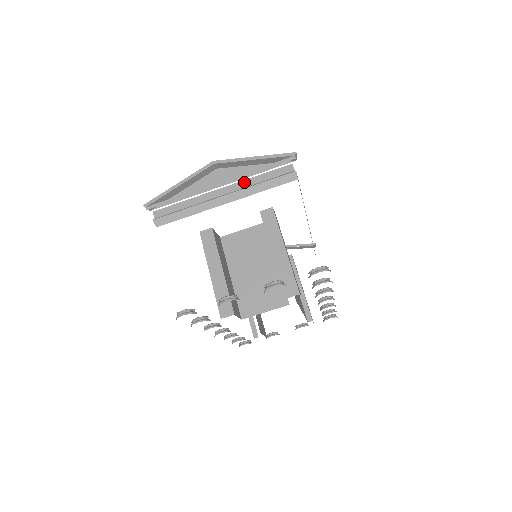
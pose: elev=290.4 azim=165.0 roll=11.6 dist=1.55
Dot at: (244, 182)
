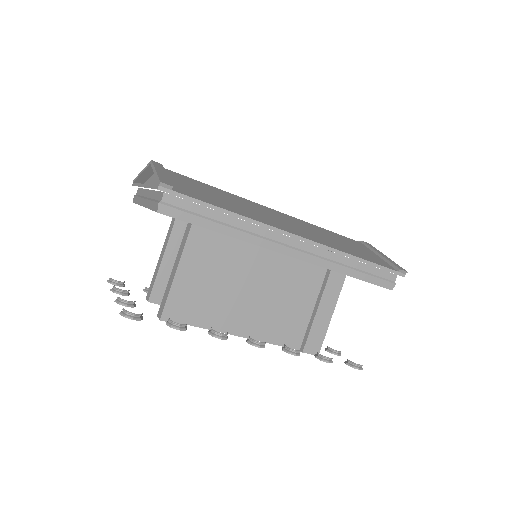
Dot at: (152, 192)
